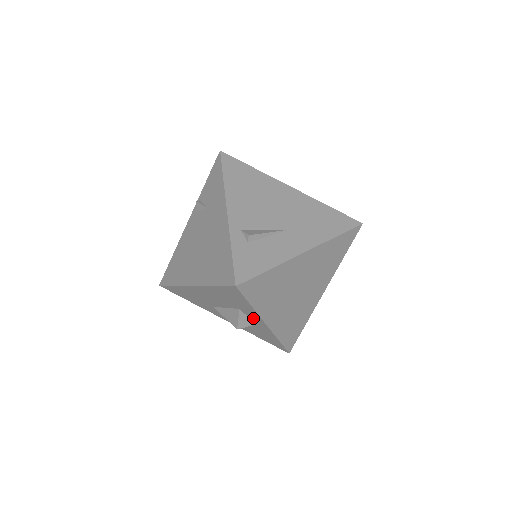
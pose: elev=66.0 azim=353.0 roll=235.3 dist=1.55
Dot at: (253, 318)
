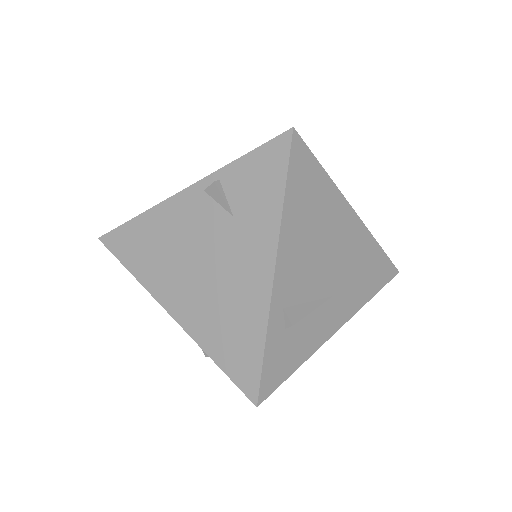
Dot at: occluded
